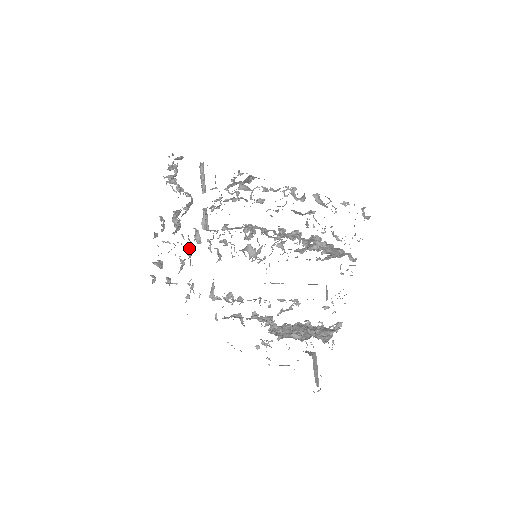
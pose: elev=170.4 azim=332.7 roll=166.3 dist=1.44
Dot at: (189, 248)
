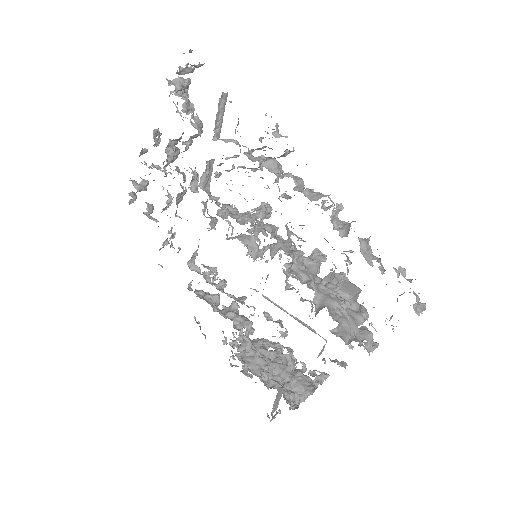
Dot at: (179, 194)
